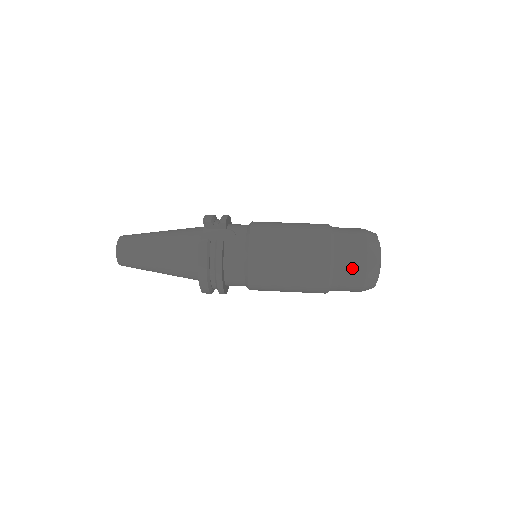
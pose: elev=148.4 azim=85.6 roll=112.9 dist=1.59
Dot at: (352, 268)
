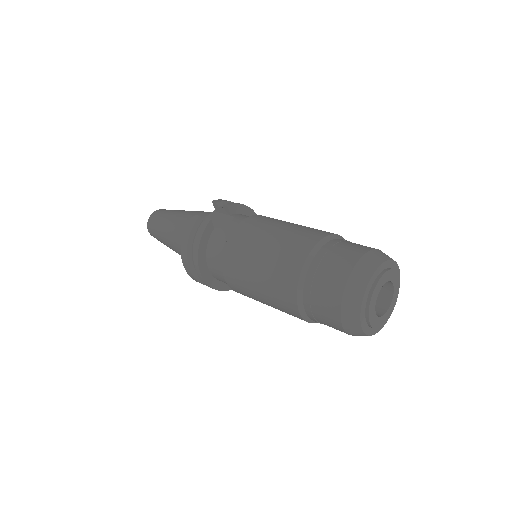
Dot at: (326, 287)
